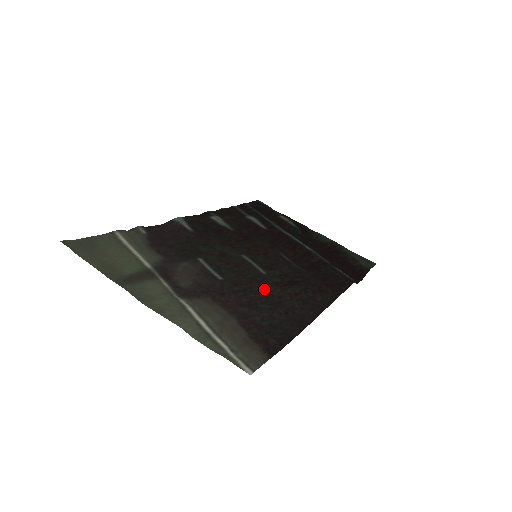
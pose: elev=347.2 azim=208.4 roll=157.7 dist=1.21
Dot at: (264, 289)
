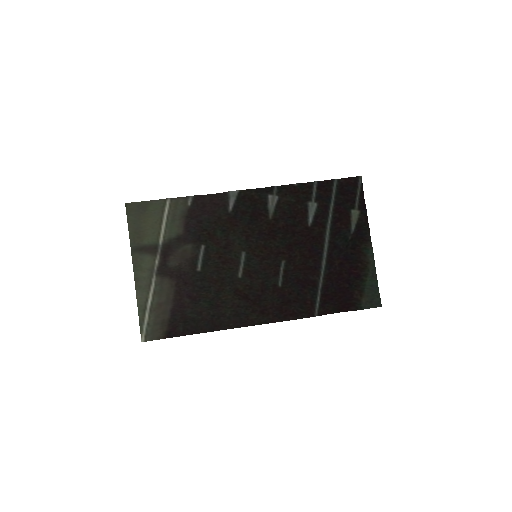
Dot at: (218, 292)
